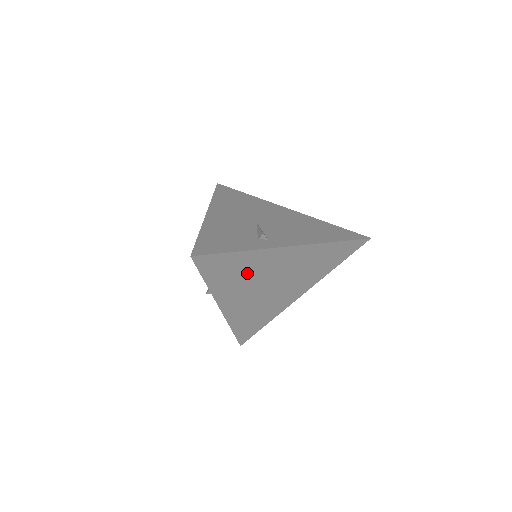
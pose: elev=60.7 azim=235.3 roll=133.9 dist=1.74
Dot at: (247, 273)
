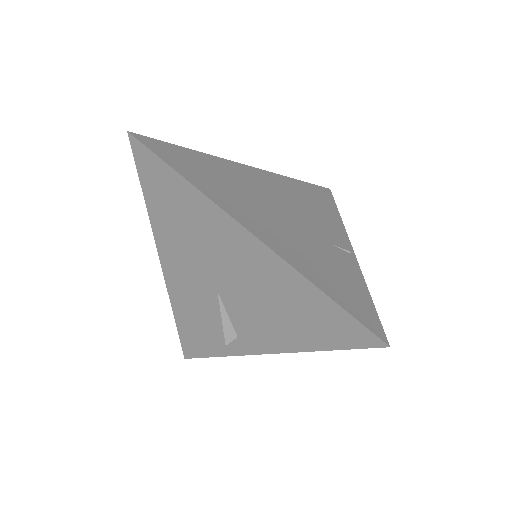
Dot at: occluded
